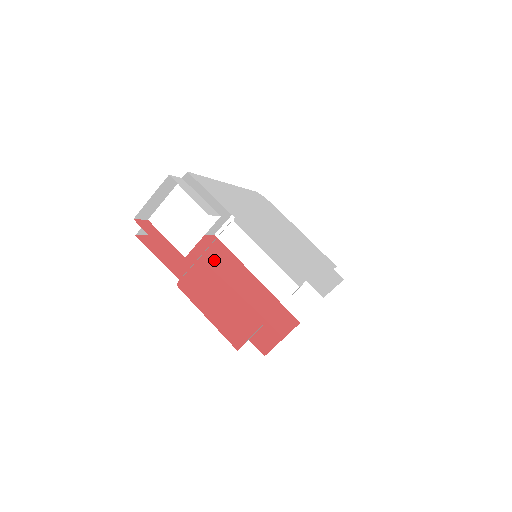
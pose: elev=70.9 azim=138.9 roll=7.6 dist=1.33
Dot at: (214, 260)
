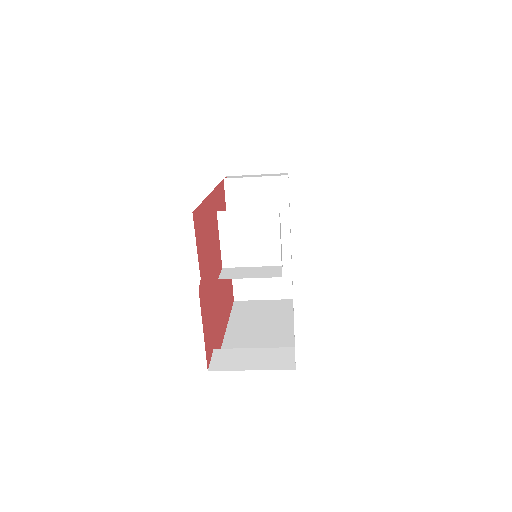
Dot at: occluded
